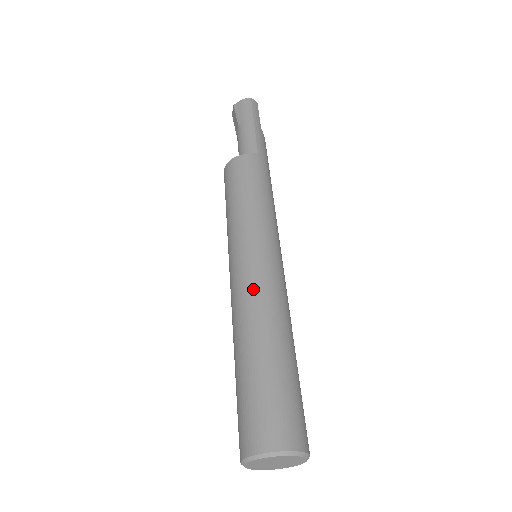
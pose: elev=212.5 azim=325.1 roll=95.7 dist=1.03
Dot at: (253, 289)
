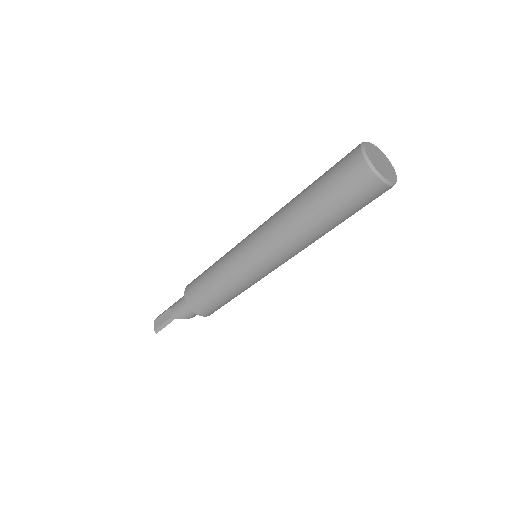
Dot at: occluded
